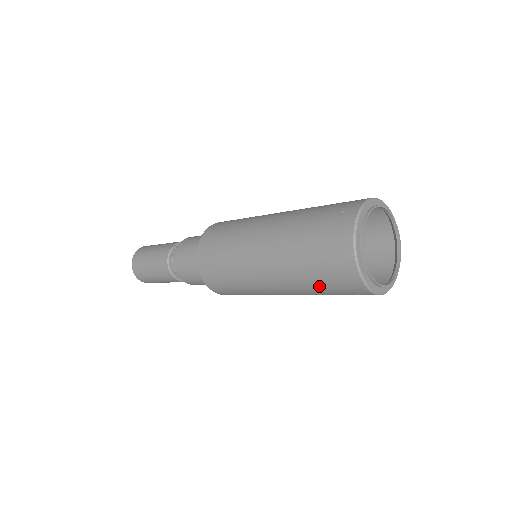
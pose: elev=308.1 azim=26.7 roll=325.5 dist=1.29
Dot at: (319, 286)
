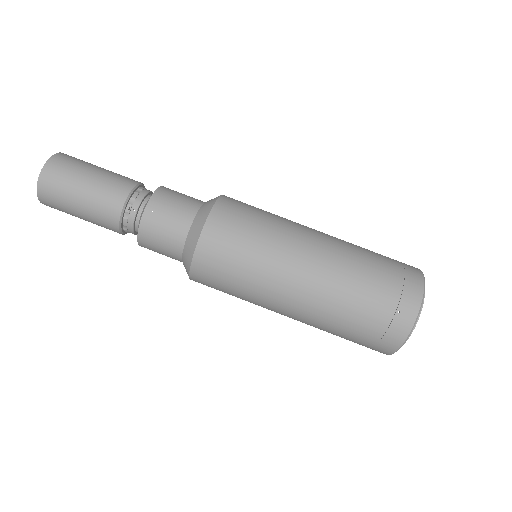
Dot at: occluded
